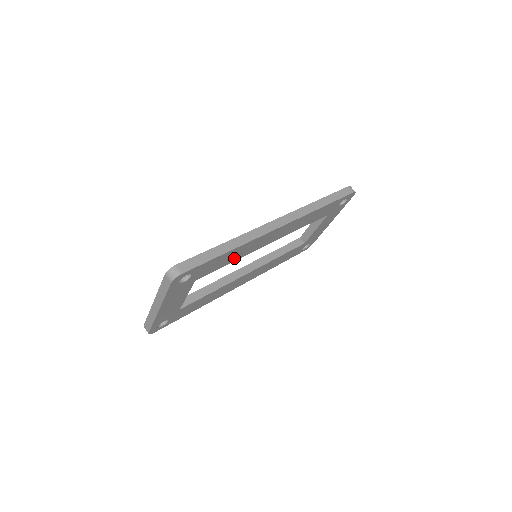
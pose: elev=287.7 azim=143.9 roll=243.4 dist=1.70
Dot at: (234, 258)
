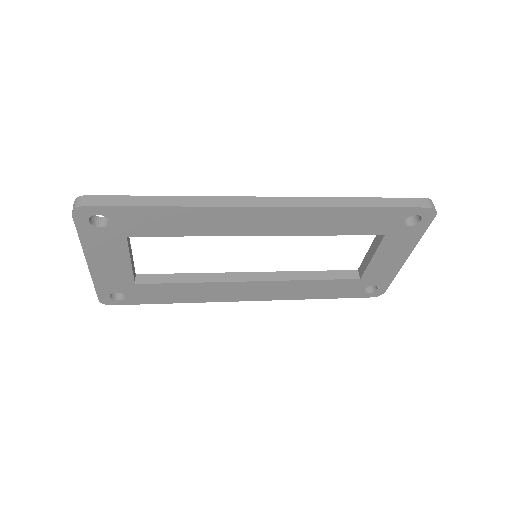
Dot at: (191, 229)
